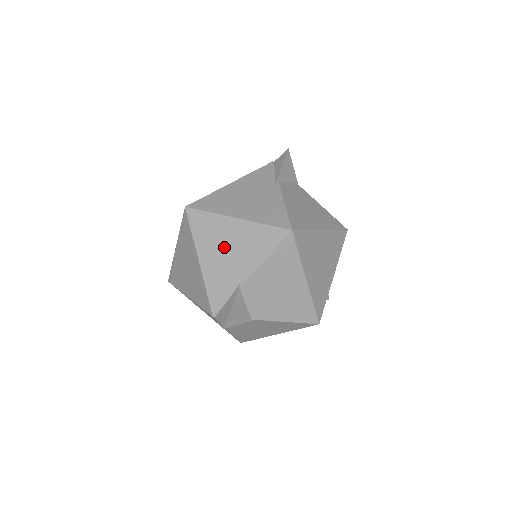
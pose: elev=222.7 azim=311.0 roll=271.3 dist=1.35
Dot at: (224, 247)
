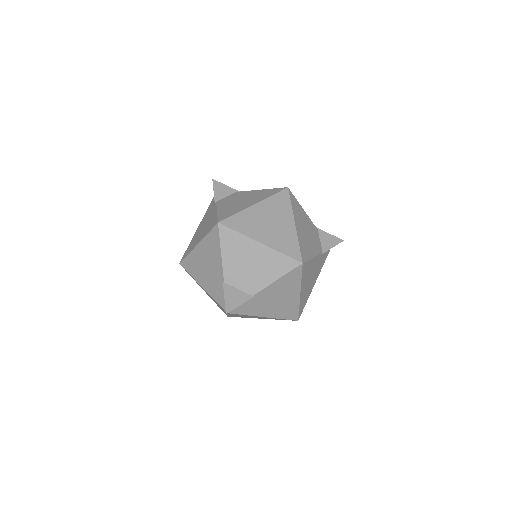
Dot at: (204, 267)
